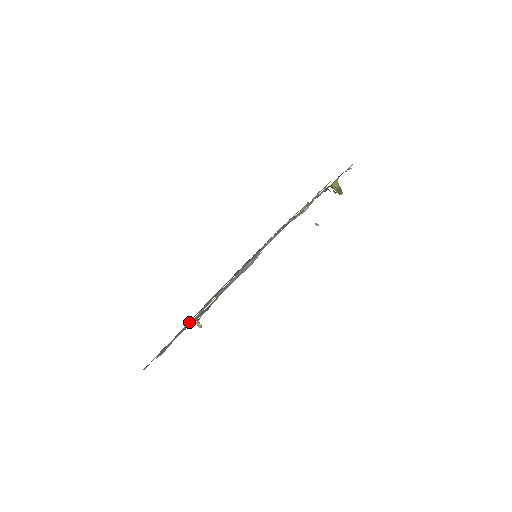
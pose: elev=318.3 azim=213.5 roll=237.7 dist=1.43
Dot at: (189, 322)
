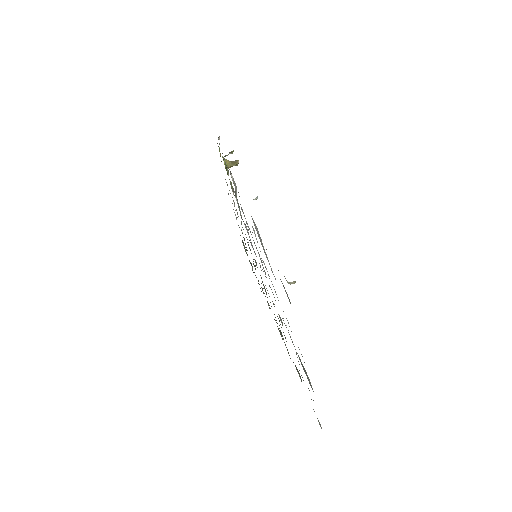
Dot at: occluded
